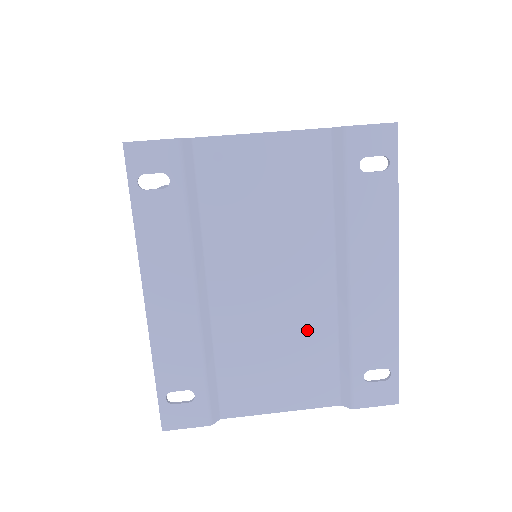
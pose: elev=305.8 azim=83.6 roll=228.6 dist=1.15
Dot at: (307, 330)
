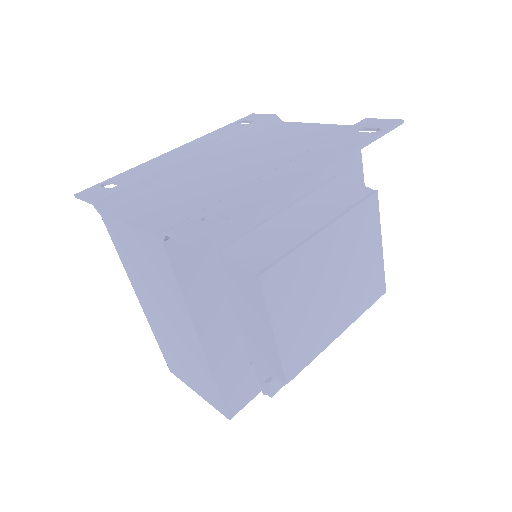
Dot at: (217, 190)
